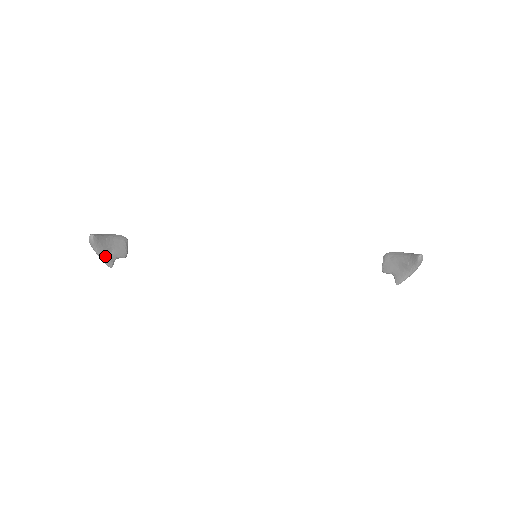
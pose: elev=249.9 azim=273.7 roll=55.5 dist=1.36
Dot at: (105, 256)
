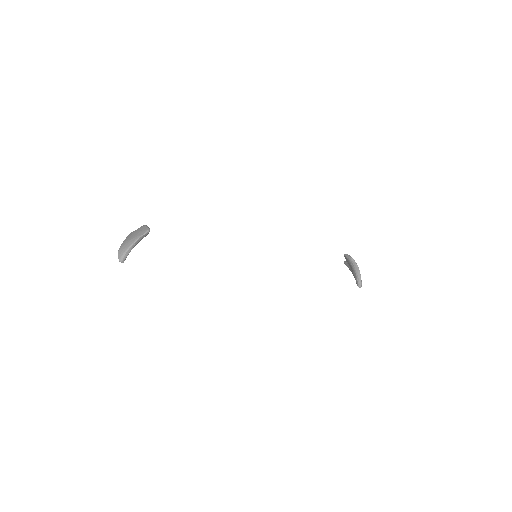
Dot at: occluded
